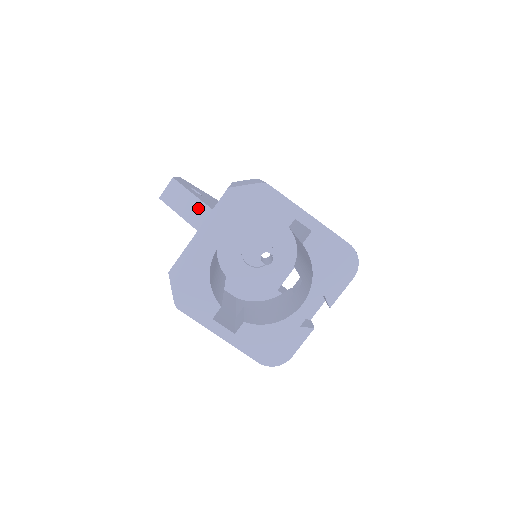
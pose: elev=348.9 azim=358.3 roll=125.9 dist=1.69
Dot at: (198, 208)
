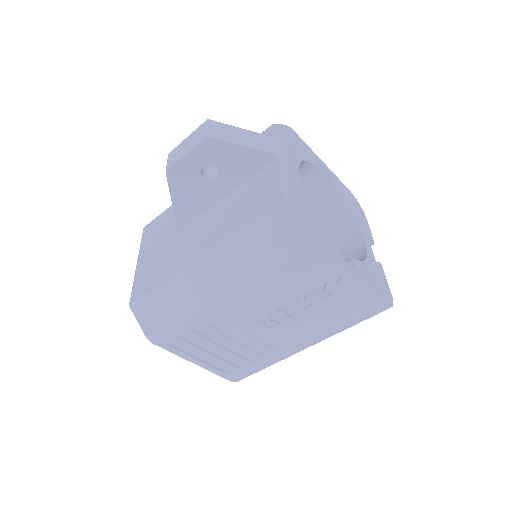
Dot at: (262, 139)
